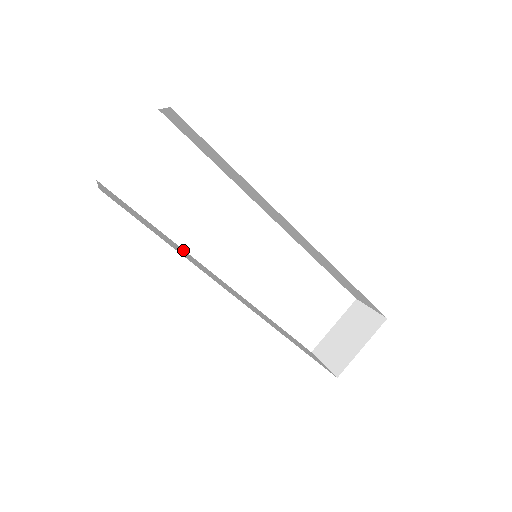
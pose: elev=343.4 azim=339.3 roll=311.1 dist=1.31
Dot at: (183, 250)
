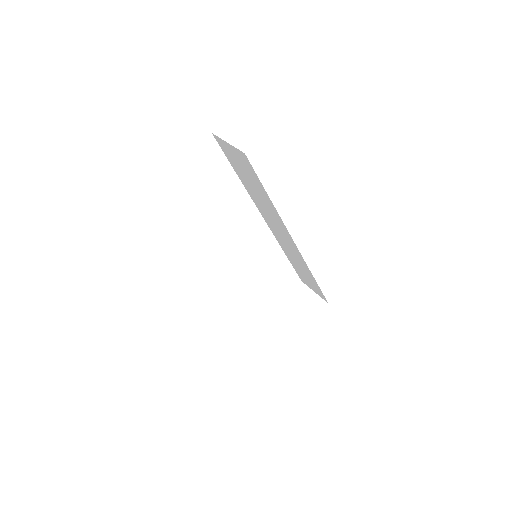
Dot at: occluded
